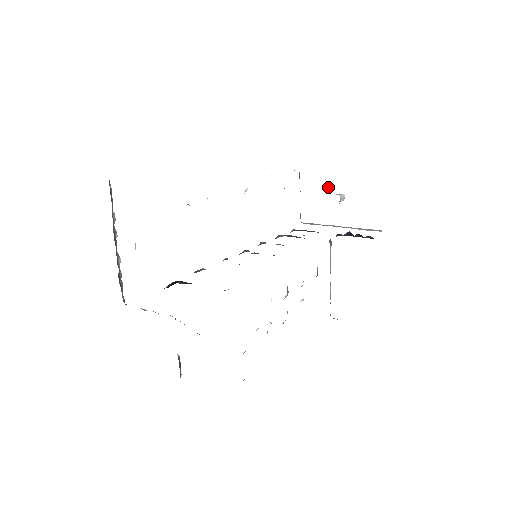
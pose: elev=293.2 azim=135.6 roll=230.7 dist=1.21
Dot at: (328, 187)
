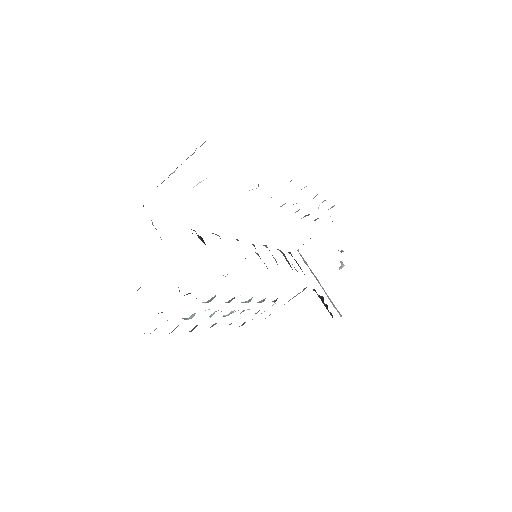
Dot at: (341, 250)
